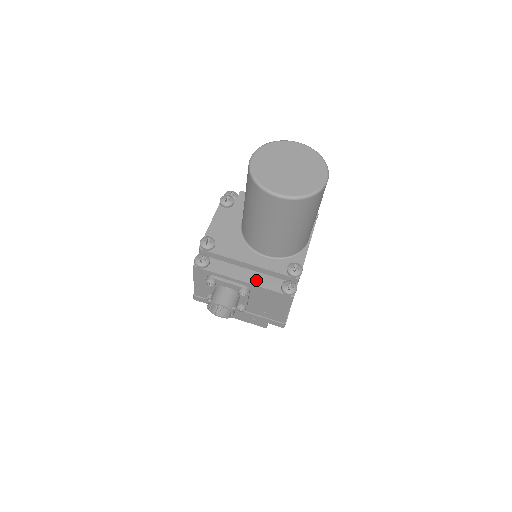
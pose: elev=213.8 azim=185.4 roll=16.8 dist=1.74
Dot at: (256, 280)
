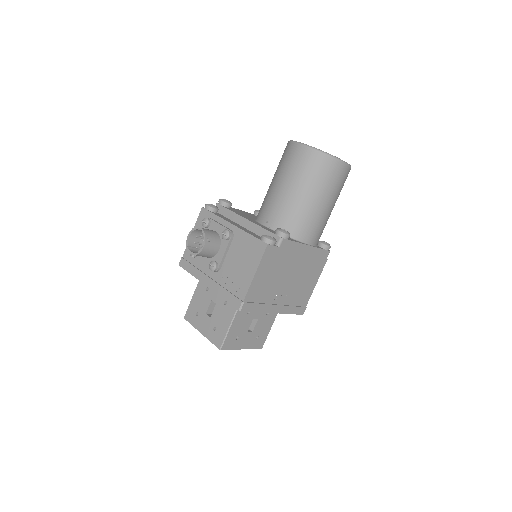
Dot at: (244, 229)
